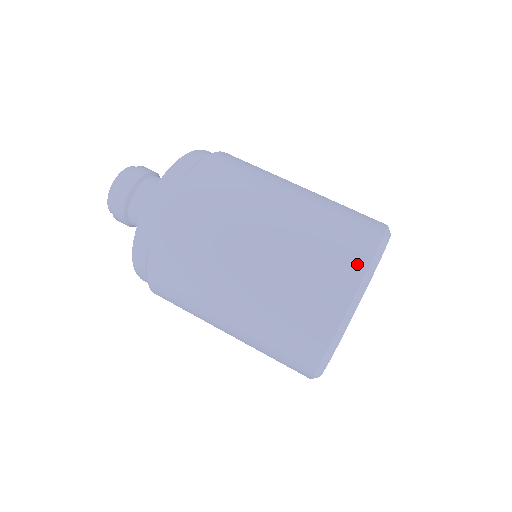
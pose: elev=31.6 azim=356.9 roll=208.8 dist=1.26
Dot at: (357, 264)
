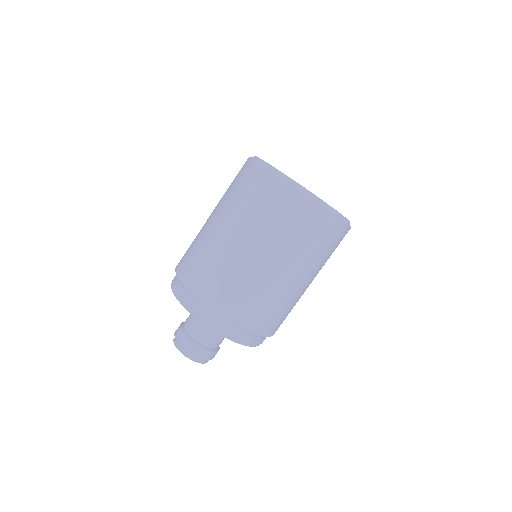
Dot at: (252, 168)
